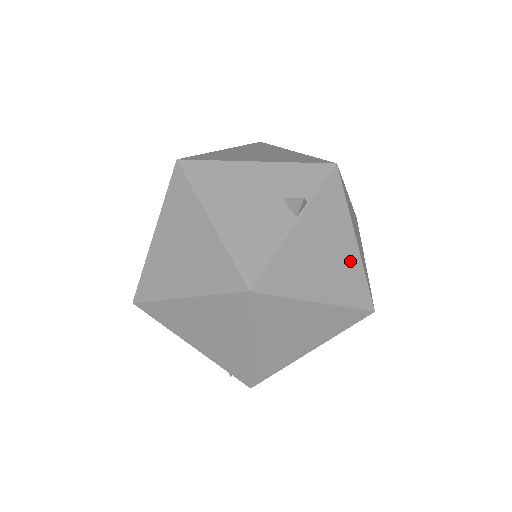
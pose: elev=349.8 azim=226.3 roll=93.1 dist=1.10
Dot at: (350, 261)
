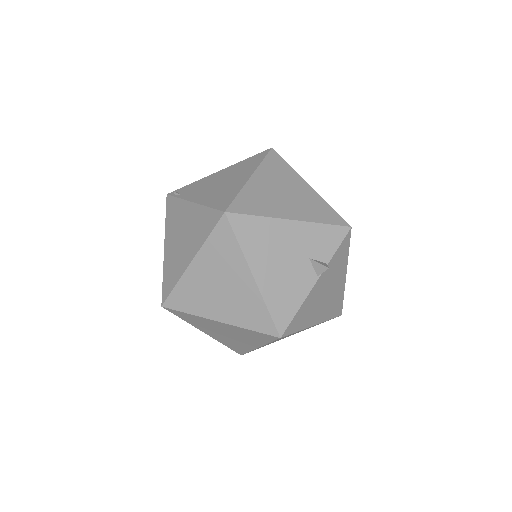
Dot at: (339, 291)
